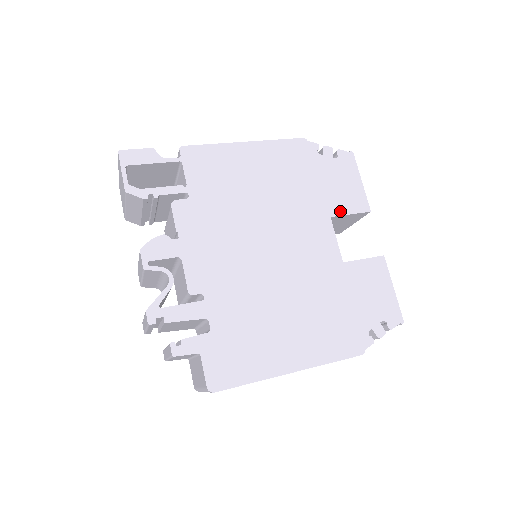
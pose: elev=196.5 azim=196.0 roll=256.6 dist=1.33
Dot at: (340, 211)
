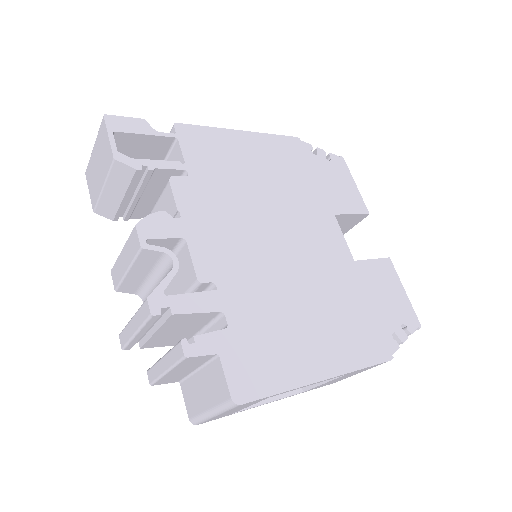
Dot at: (342, 210)
